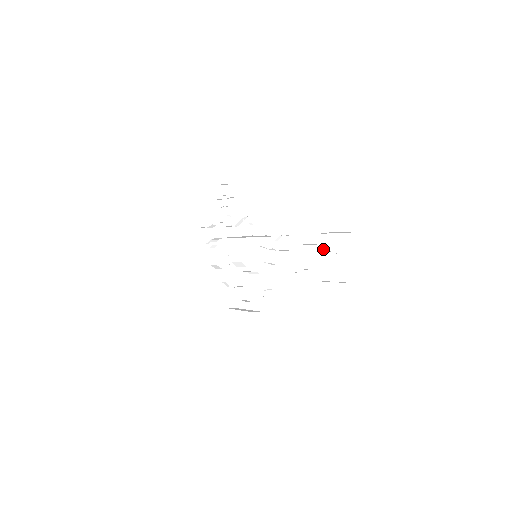
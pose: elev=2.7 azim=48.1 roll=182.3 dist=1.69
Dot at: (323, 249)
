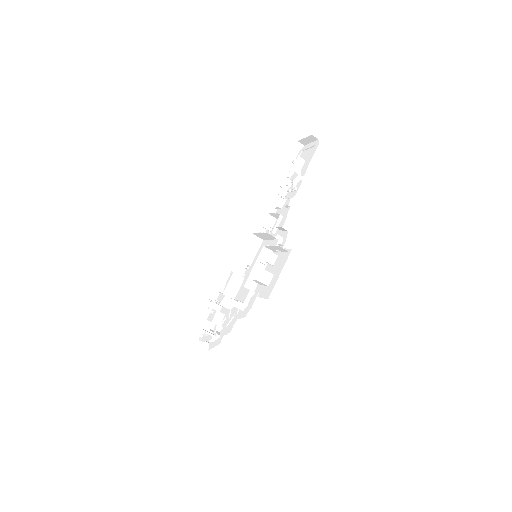
Dot at: occluded
